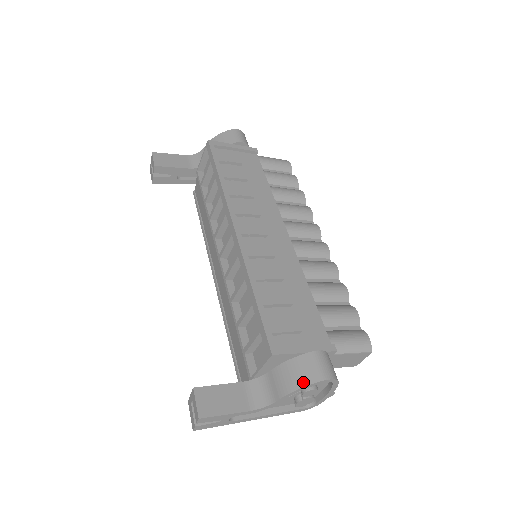
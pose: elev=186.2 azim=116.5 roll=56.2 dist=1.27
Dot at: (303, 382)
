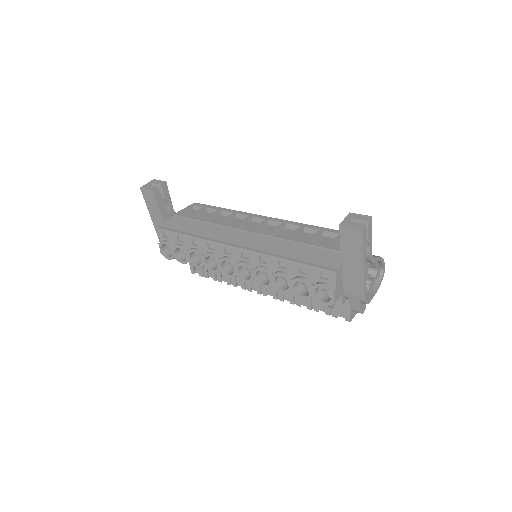
Dot at: occluded
